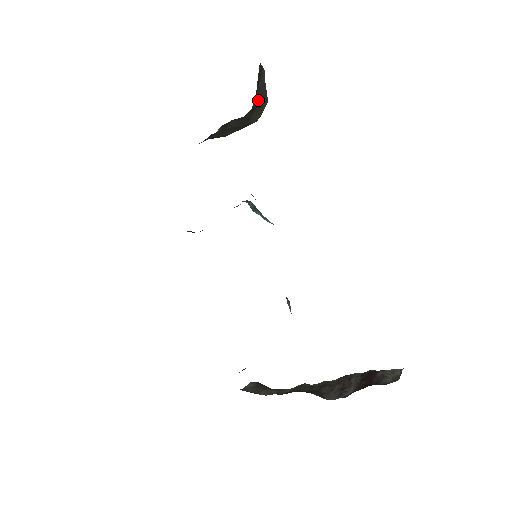
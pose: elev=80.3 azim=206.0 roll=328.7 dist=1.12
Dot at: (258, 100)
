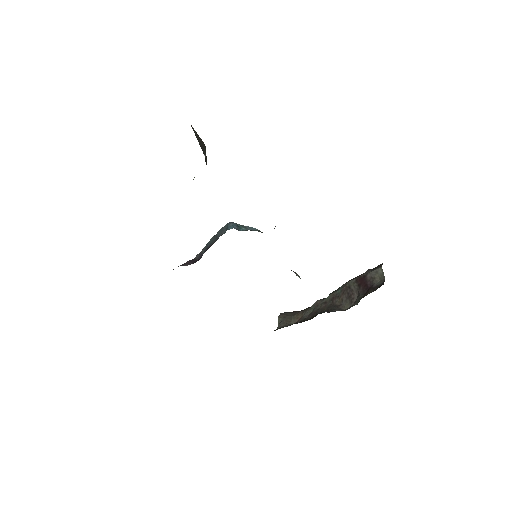
Dot at: (204, 155)
